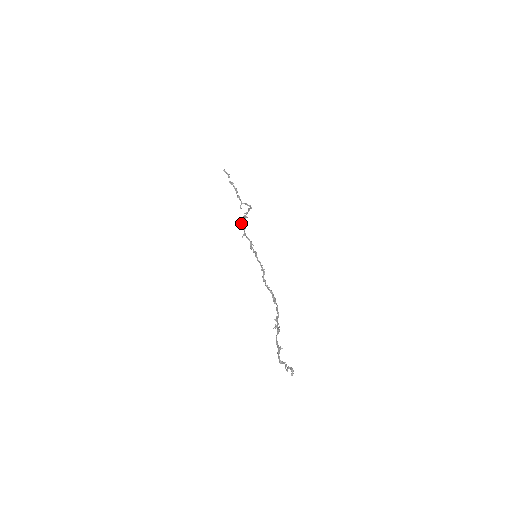
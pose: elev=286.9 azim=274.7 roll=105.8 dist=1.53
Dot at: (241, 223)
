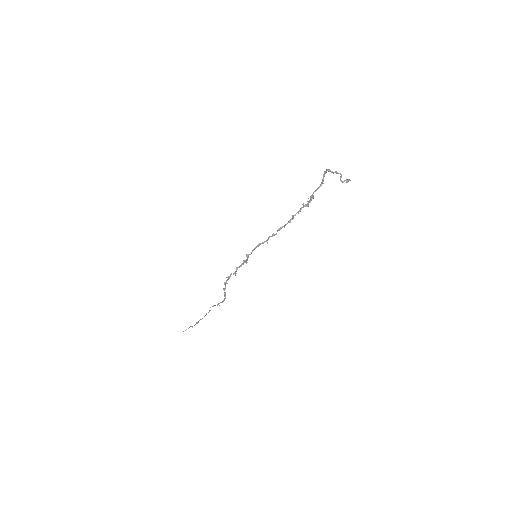
Dot at: occluded
